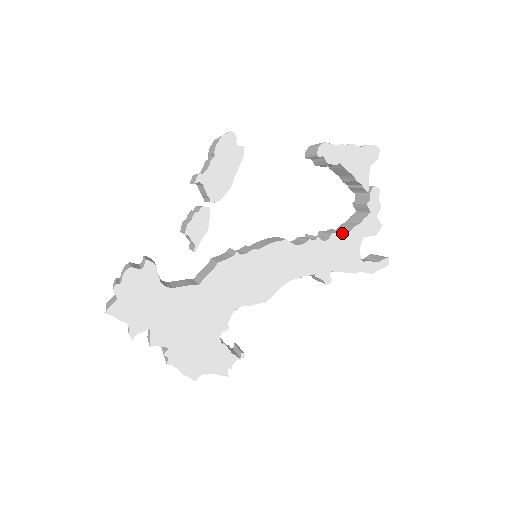
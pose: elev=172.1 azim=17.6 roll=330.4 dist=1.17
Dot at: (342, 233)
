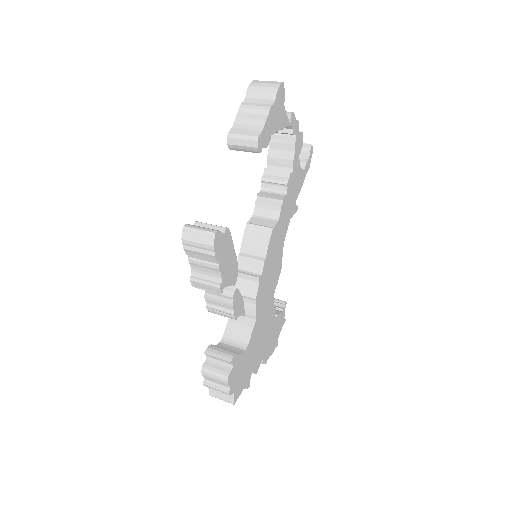
Dot at: (291, 174)
